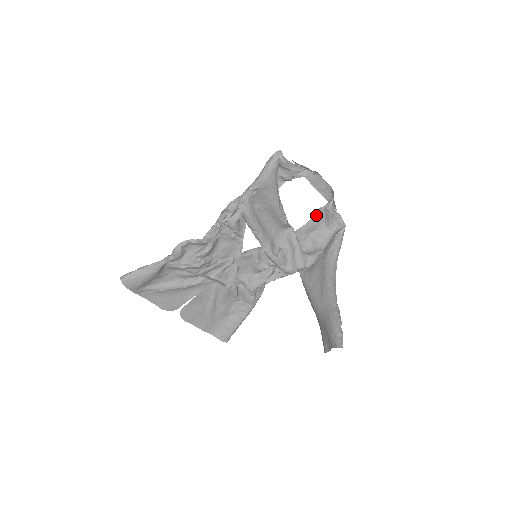
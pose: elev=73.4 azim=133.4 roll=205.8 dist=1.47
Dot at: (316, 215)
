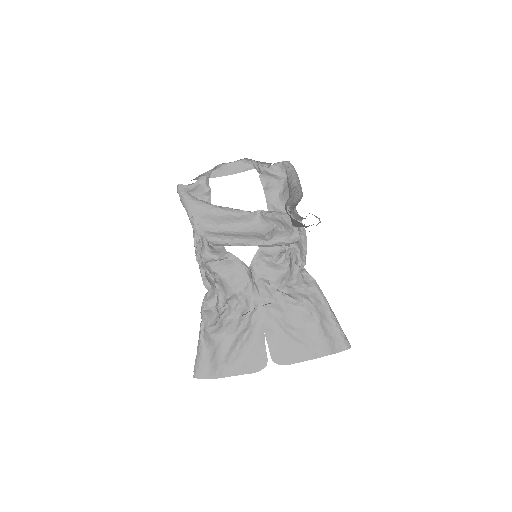
Dot at: (266, 184)
